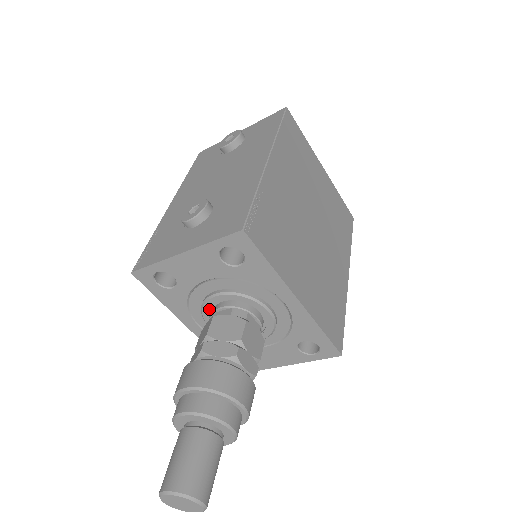
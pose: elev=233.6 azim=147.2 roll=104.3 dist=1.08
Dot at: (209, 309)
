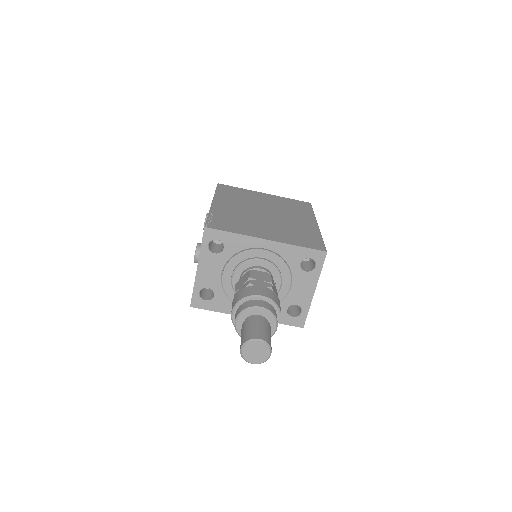
Dot at: occluded
